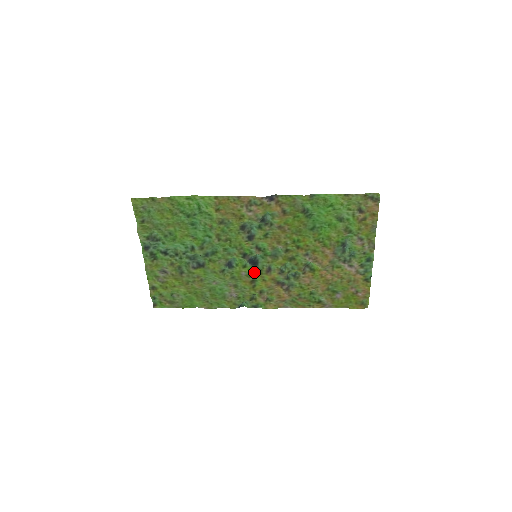
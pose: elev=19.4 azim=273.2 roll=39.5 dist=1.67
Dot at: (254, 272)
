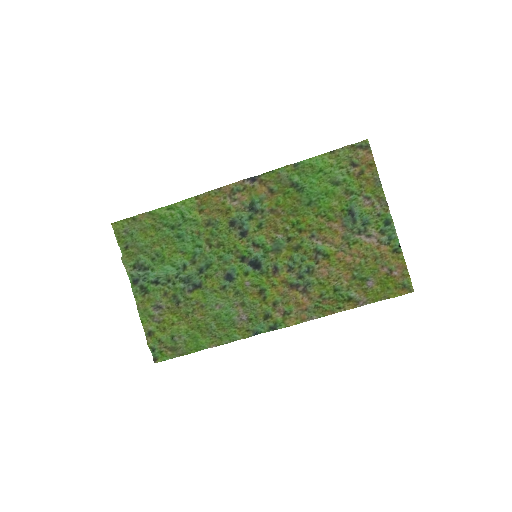
Dot at: (259, 278)
